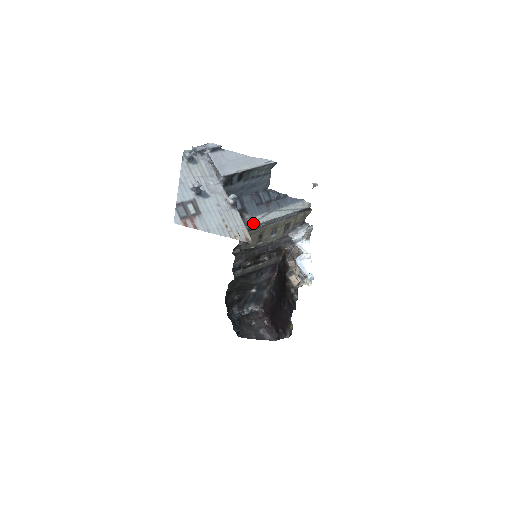
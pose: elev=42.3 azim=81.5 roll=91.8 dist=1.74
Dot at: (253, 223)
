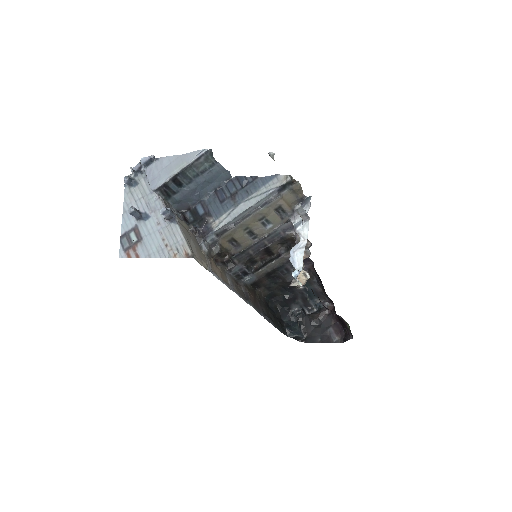
Dot at: (218, 226)
